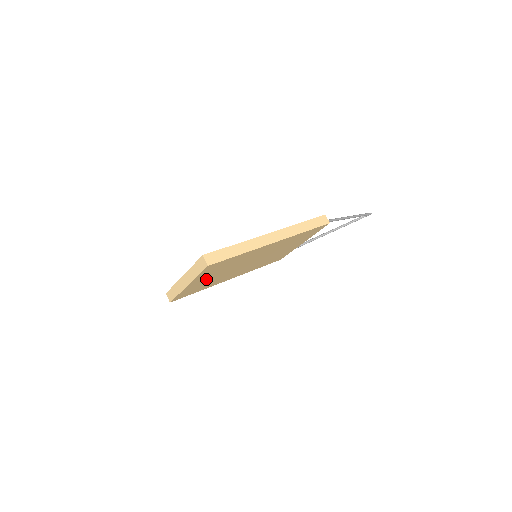
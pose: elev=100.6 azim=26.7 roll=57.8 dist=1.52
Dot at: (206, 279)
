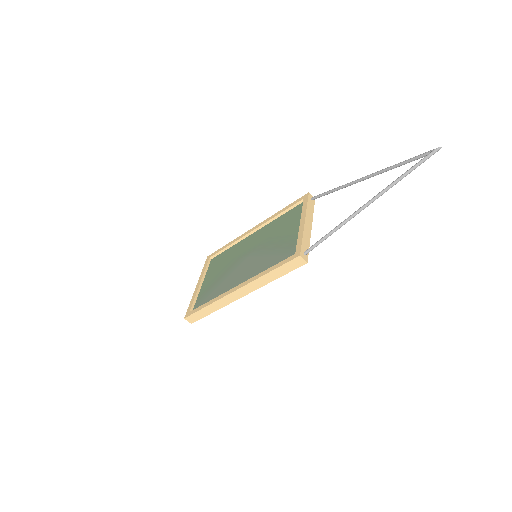
Dot at: occluded
